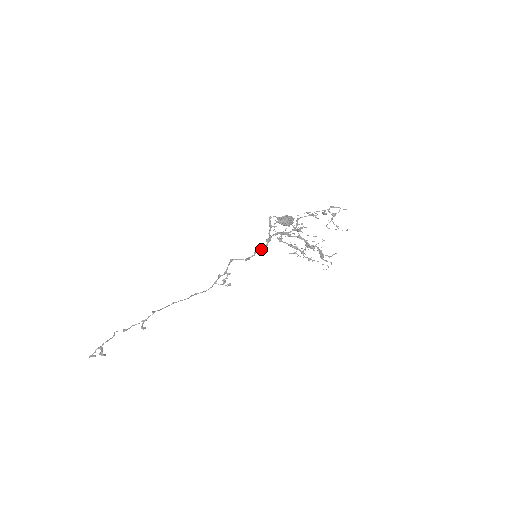
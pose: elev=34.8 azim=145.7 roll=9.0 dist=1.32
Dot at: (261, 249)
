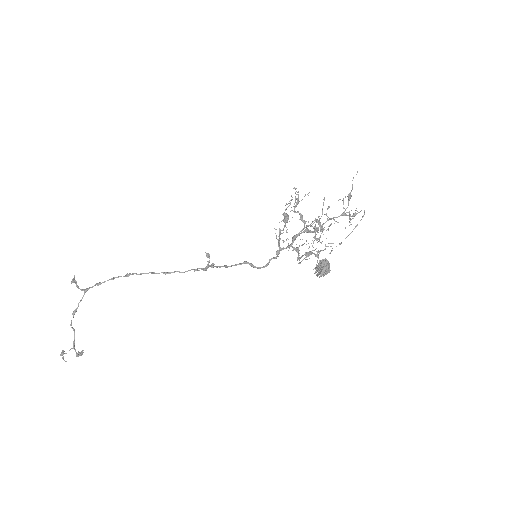
Dot at: occluded
